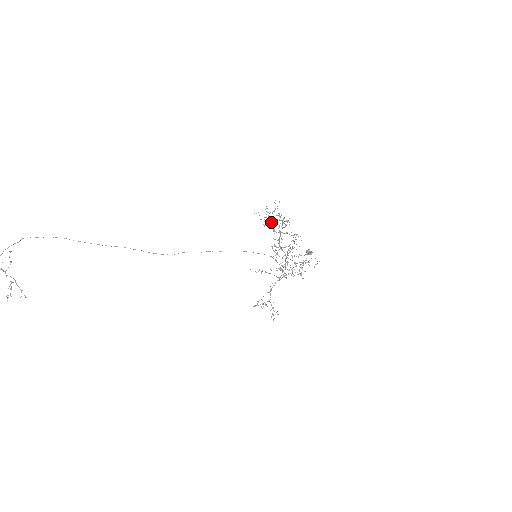
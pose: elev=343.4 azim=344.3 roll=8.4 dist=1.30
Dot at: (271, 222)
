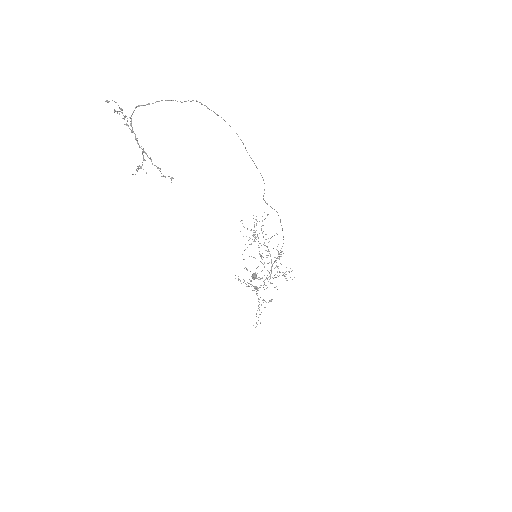
Dot at: (254, 232)
